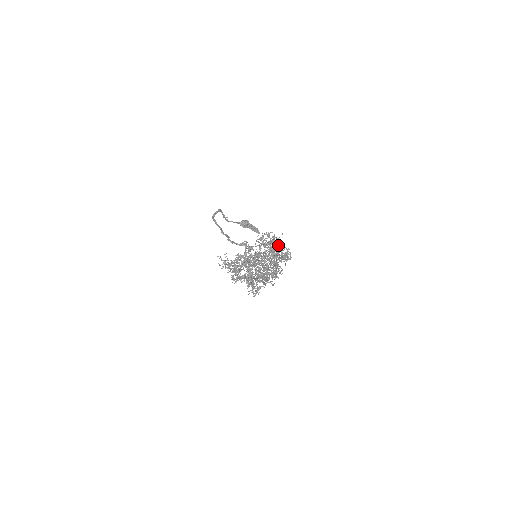
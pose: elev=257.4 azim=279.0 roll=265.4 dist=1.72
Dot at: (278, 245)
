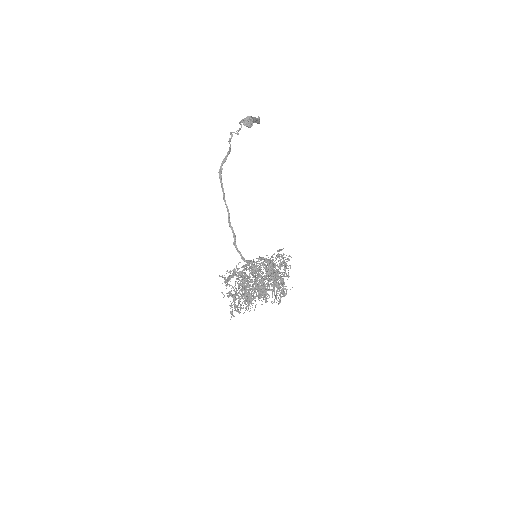
Dot at: (284, 296)
